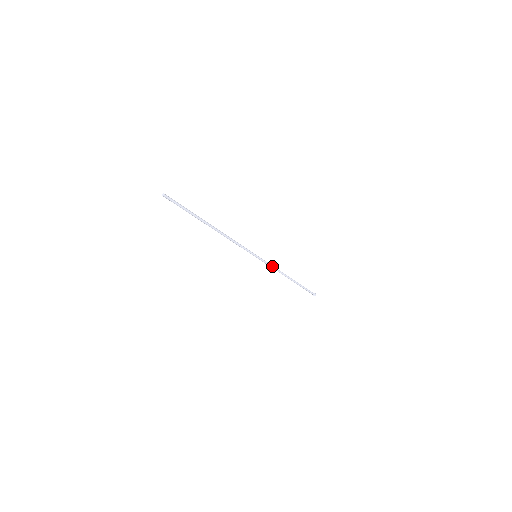
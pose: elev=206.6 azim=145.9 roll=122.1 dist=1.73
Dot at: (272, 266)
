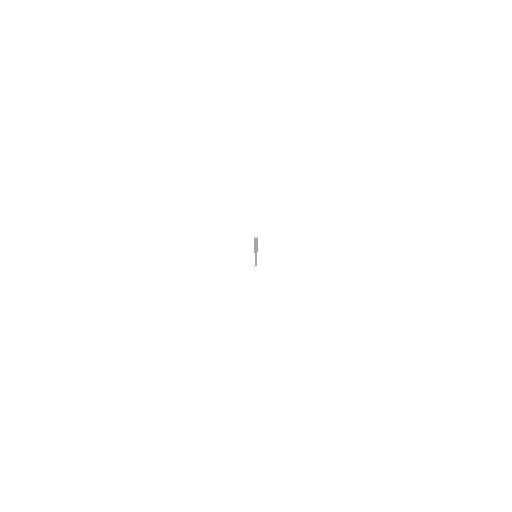
Dot at: occluded
